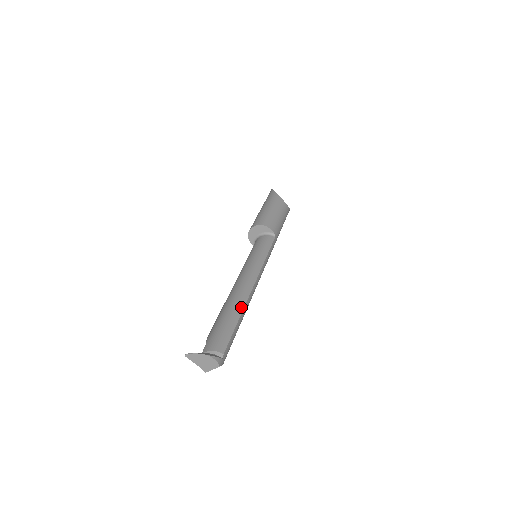
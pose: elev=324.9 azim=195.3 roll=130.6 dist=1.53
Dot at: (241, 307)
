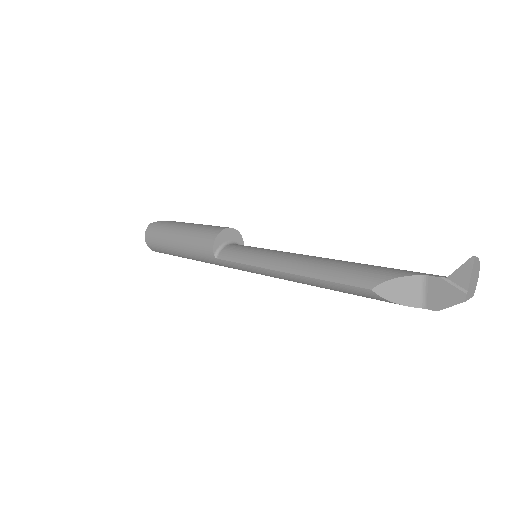
Dot at: occluded
